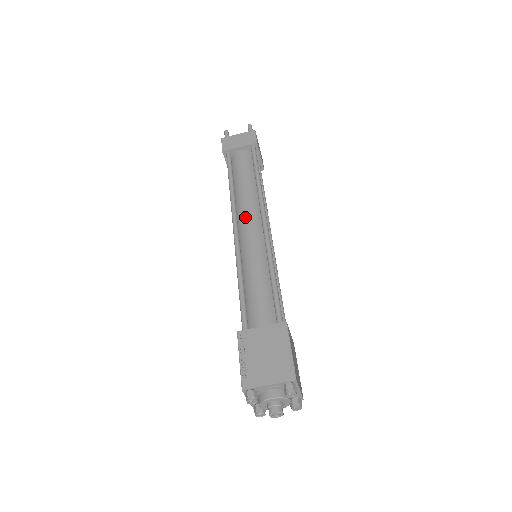
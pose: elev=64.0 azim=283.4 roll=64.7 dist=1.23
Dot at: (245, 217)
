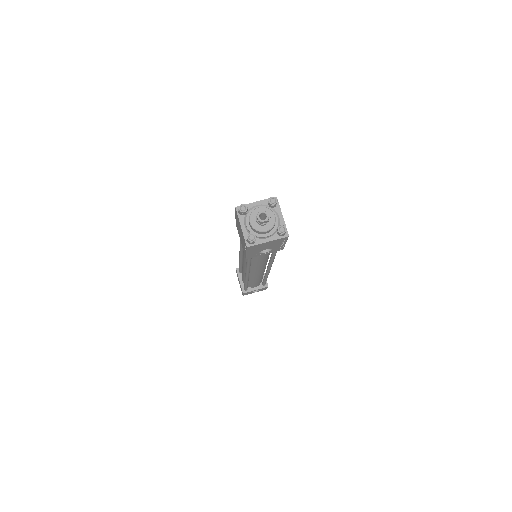
Dot at: occluded
